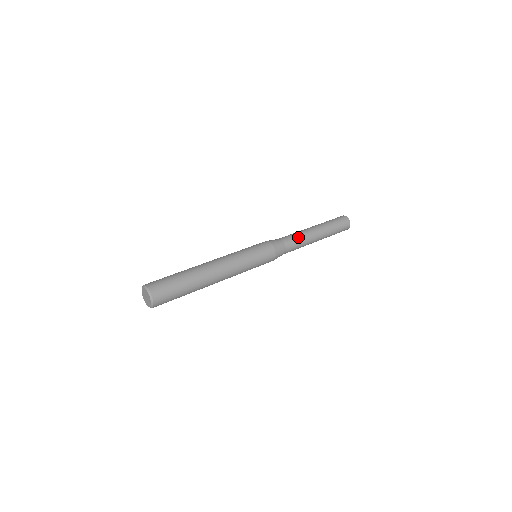
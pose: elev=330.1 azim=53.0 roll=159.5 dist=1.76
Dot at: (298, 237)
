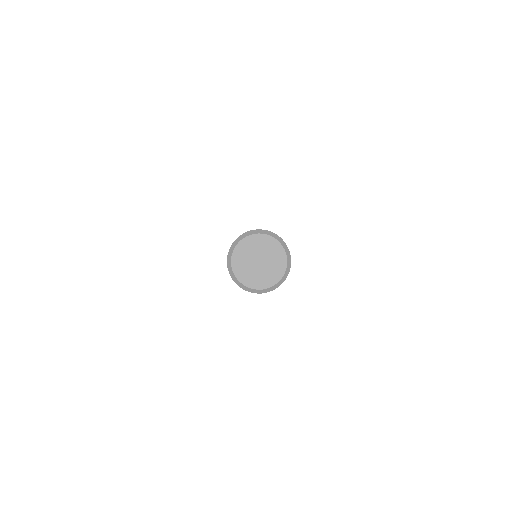
Dot at: occluded
